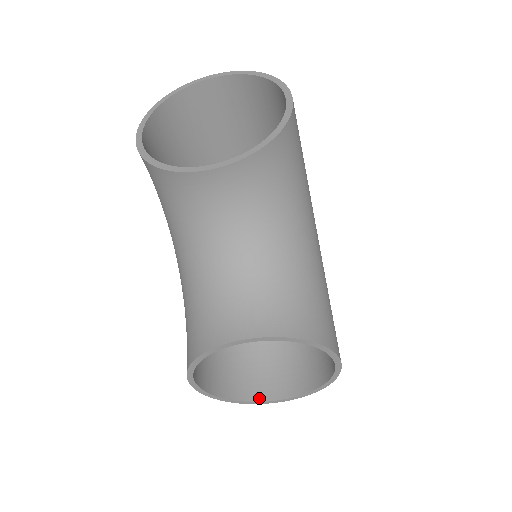
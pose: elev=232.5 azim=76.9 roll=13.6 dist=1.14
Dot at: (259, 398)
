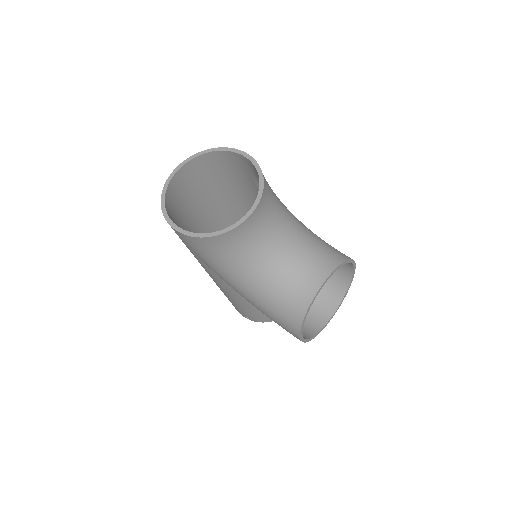
Dot at: (324, 323)
